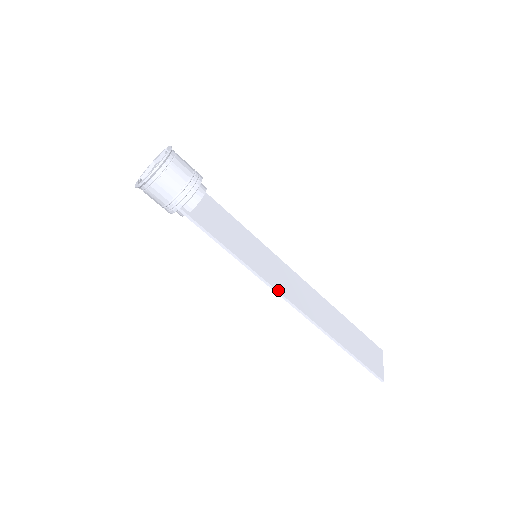
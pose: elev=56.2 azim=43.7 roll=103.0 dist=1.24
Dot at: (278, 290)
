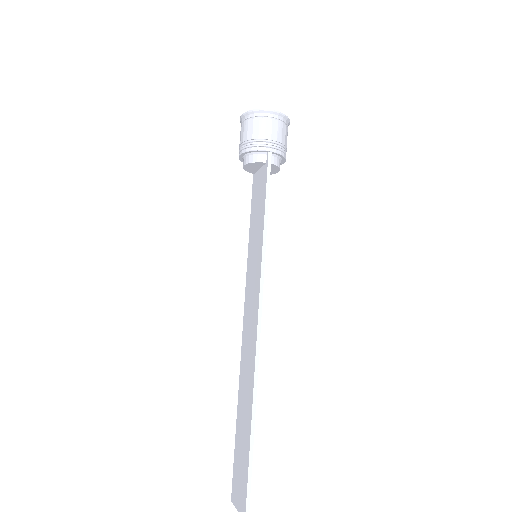
Dot at: (262, 293)
